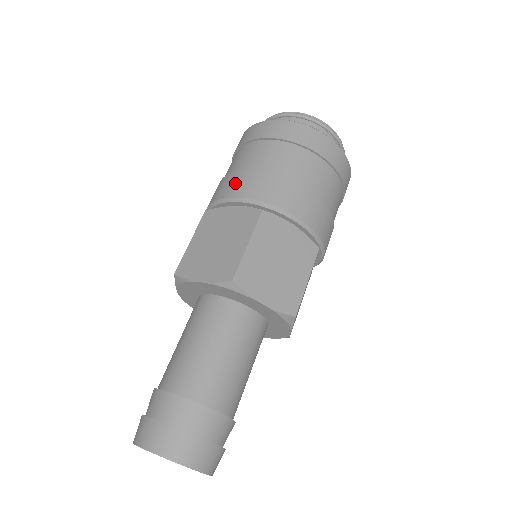
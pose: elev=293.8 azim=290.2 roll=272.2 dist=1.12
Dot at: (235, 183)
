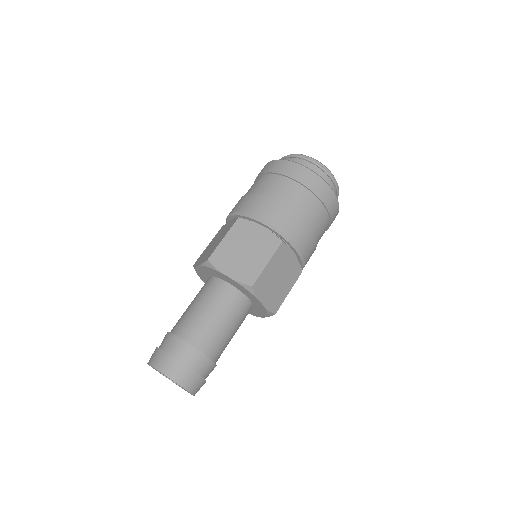
Dot at: (268, 209)
